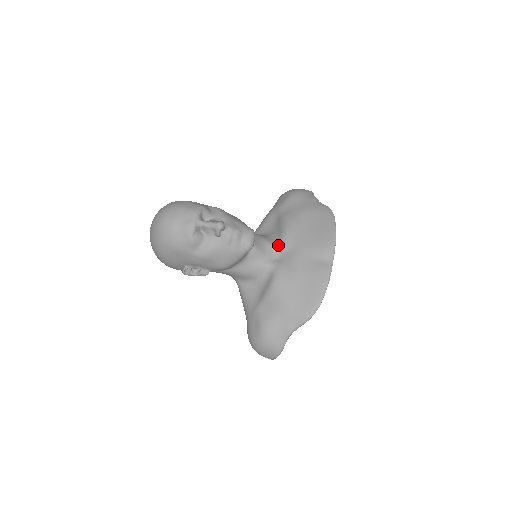
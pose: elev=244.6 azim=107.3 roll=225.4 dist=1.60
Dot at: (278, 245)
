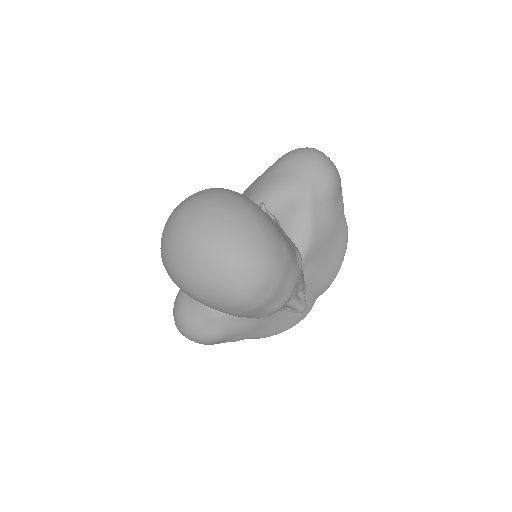
Dot at: occluded
